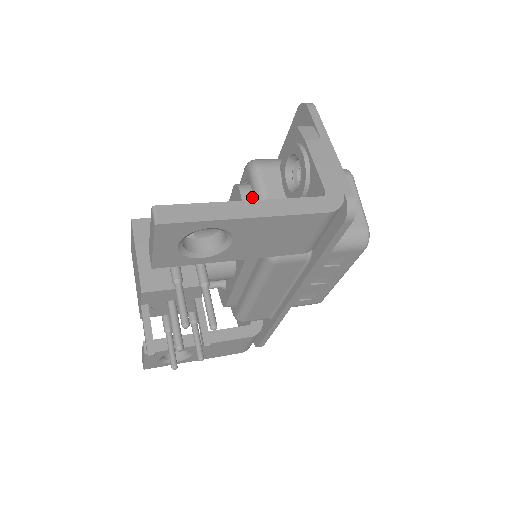
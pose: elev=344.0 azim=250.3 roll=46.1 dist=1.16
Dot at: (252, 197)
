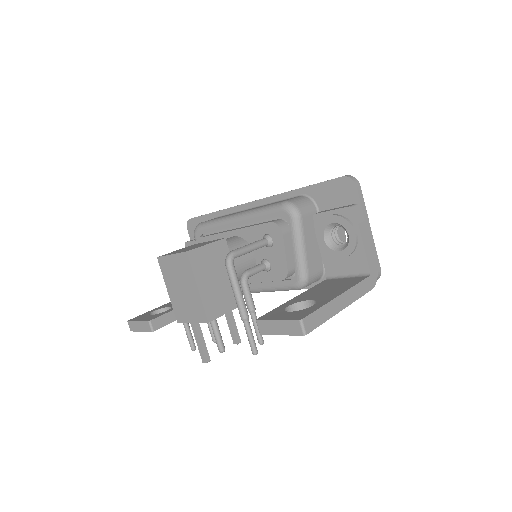
Dot at: (289, 237)
